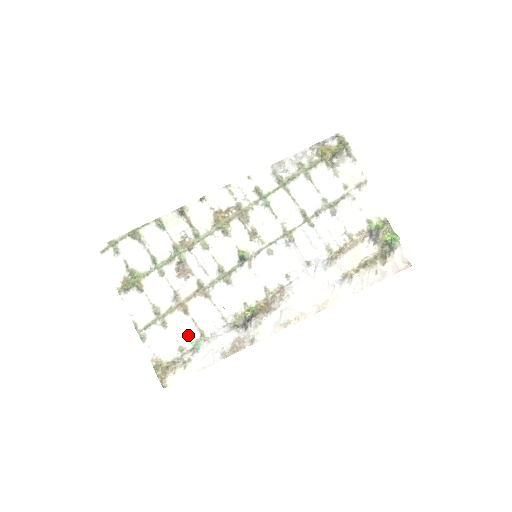
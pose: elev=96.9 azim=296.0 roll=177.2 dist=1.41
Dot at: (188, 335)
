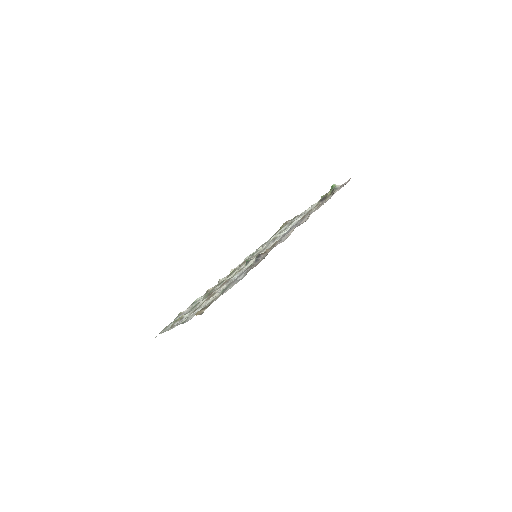
Dot at: occluded
